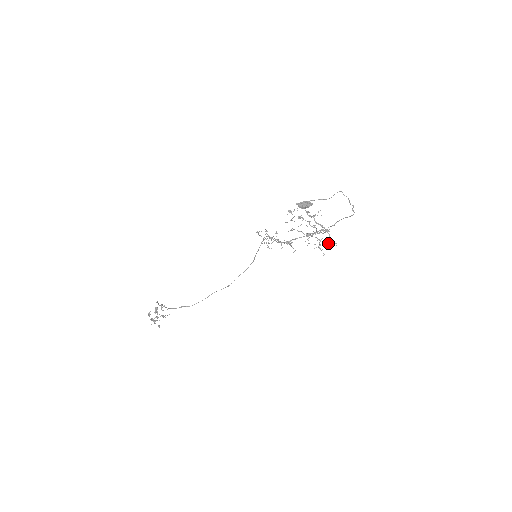
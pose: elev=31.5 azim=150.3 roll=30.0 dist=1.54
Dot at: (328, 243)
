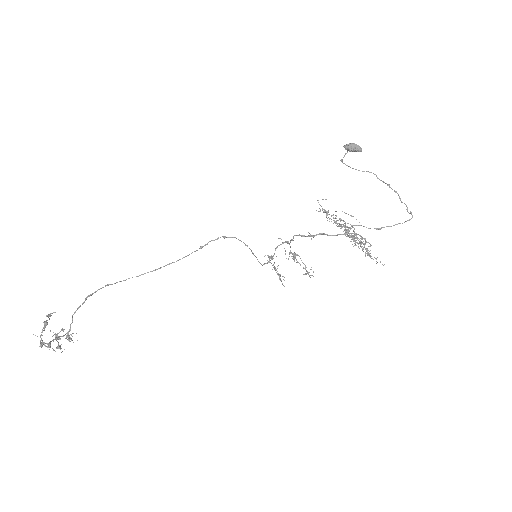
Dot at: (366, 249)
